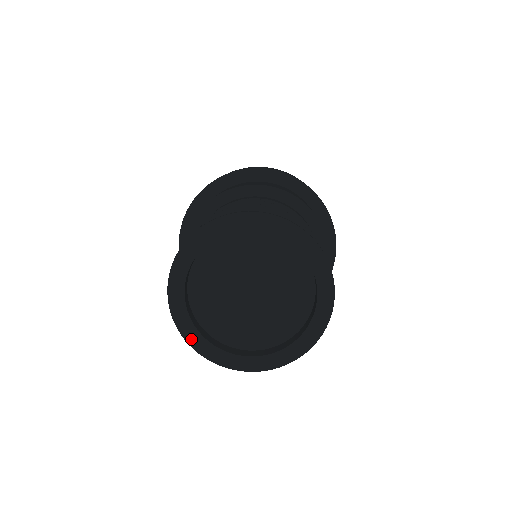
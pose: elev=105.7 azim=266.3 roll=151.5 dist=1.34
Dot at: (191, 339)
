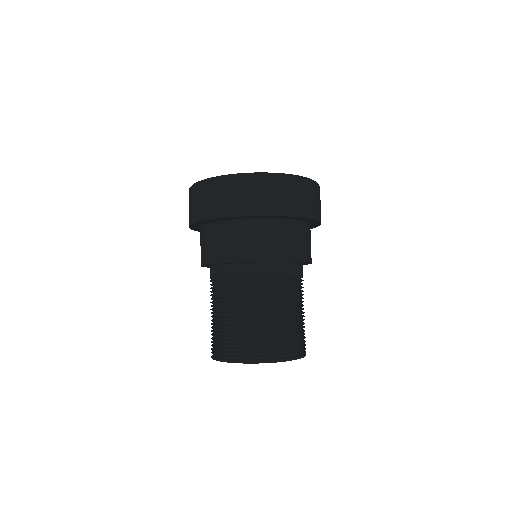
Dot at: occluded
